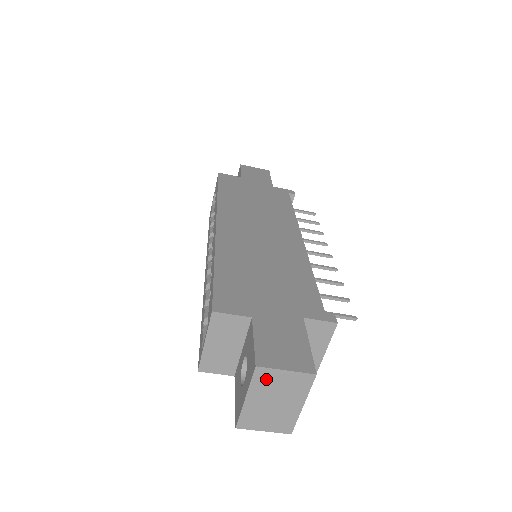
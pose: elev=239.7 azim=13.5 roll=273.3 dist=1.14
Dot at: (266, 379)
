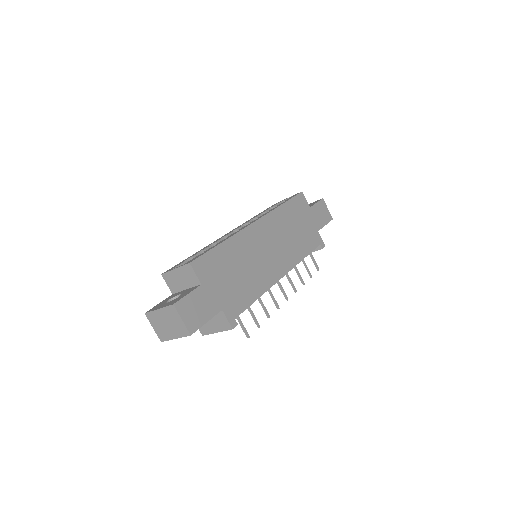
Dot at: (172, 313)
